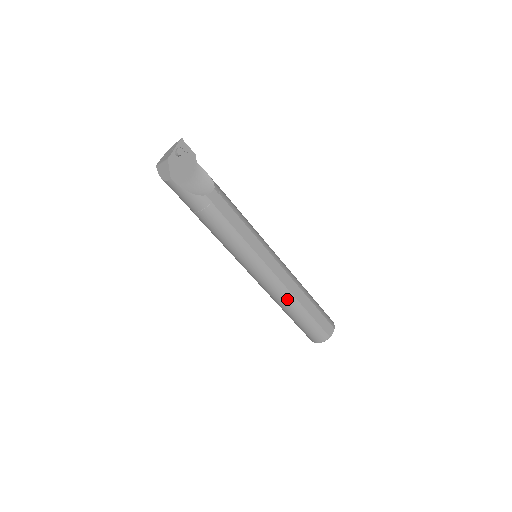
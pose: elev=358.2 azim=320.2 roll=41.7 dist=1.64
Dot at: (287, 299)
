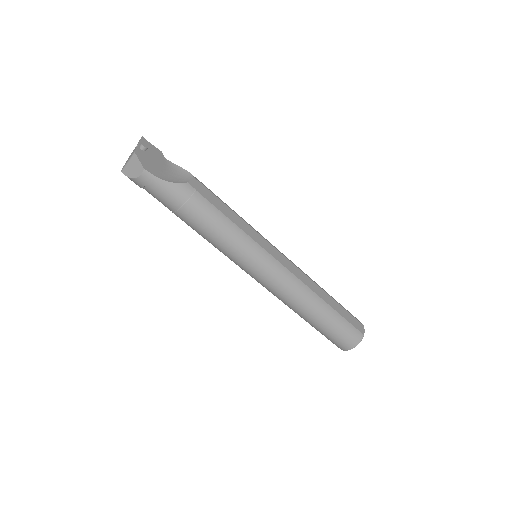
Dot at: (306, 296)
